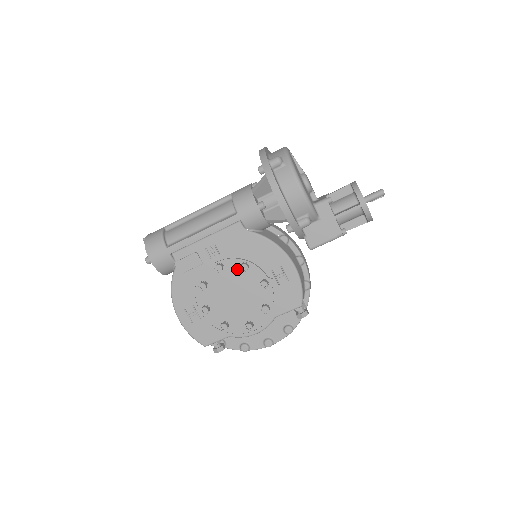
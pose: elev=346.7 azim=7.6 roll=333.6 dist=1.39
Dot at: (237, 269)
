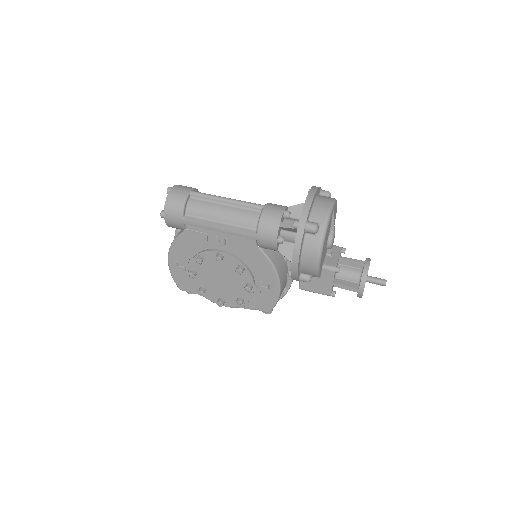
Dot at: (233, 266)
